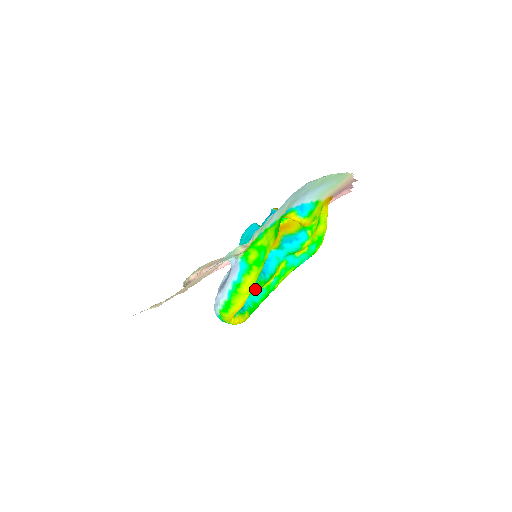
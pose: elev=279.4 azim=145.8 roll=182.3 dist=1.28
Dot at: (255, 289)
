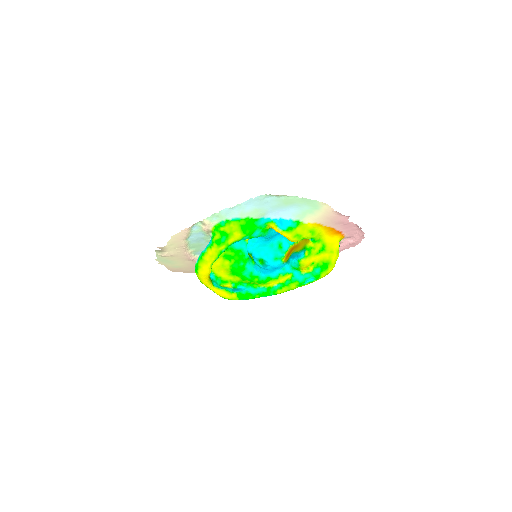
Dot at: (250, 281)
